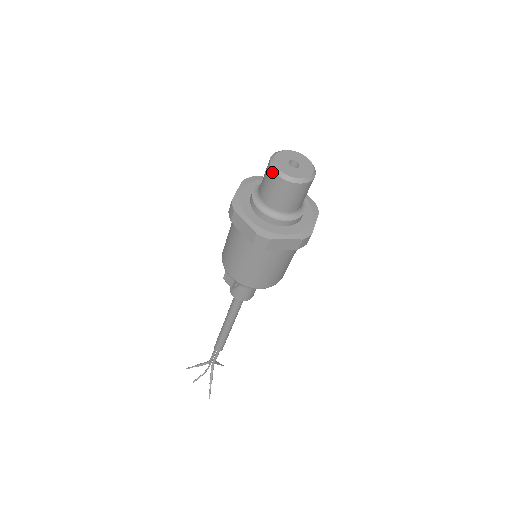
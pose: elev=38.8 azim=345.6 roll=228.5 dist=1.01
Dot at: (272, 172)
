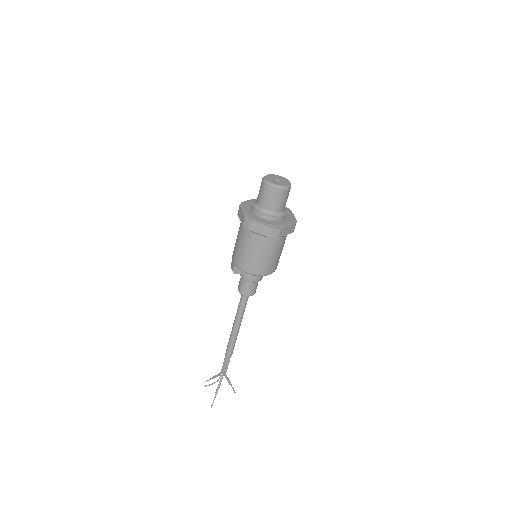
Dot at: (262, 180)
